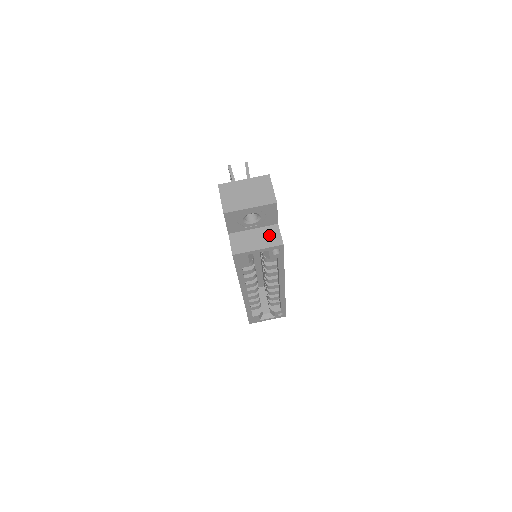
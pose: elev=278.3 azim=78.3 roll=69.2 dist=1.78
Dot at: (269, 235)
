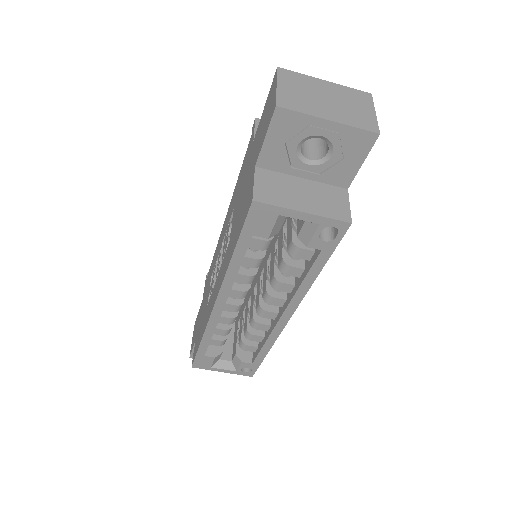
Dot at: (329, 198)
